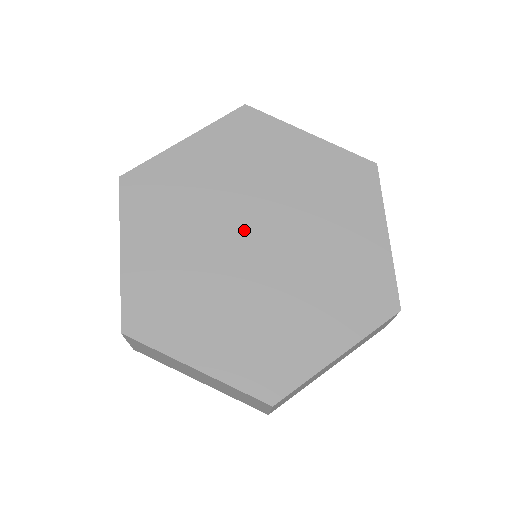
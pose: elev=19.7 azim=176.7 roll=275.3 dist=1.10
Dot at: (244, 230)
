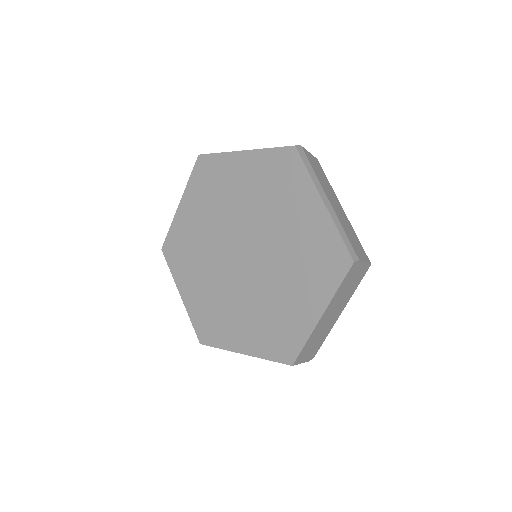
Dot at: (240, 241)
